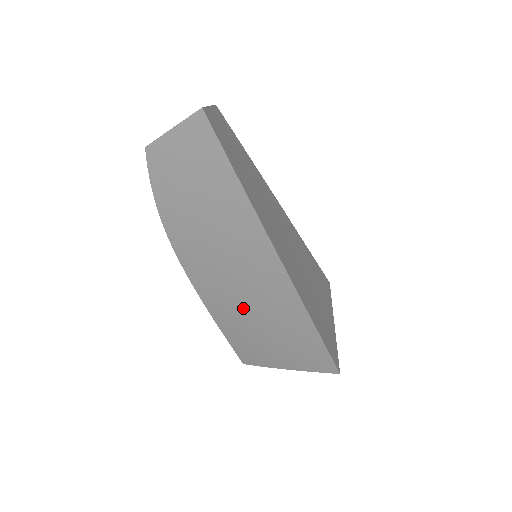
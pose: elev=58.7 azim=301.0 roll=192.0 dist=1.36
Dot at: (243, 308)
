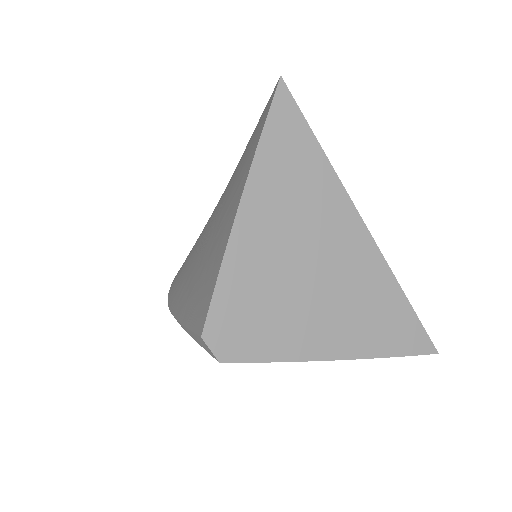
Dot at: (210, 237)
